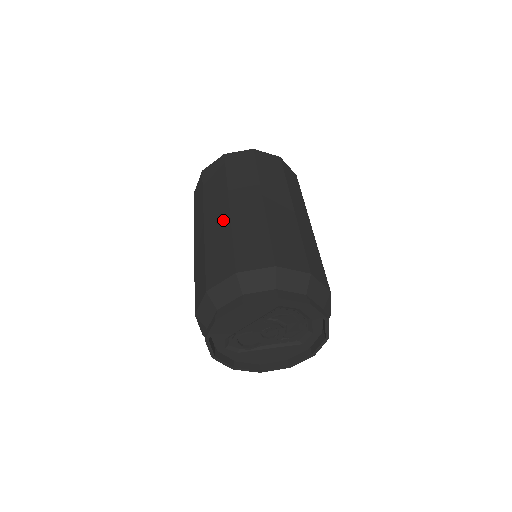
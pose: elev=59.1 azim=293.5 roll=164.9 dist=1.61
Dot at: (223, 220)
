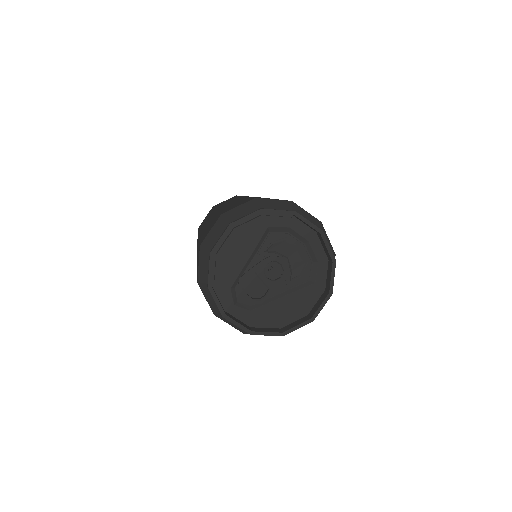
Dot at: (212, 217)
